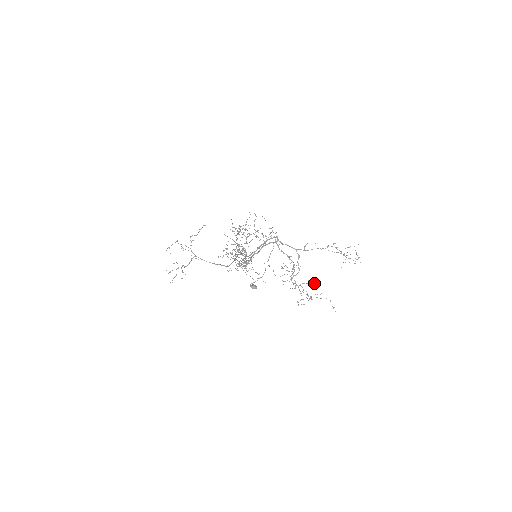
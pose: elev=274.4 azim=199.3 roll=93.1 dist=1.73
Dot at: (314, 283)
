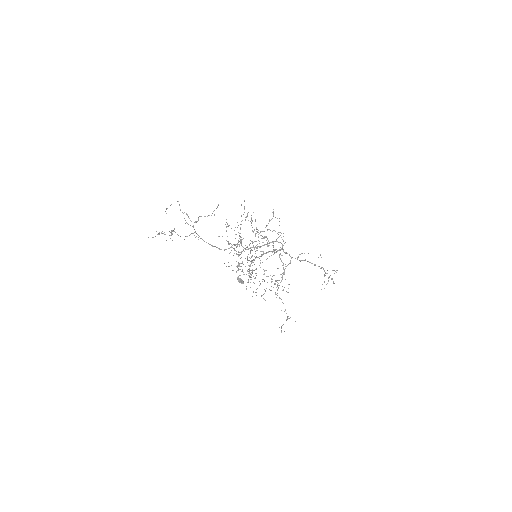
Dot at: occluded
